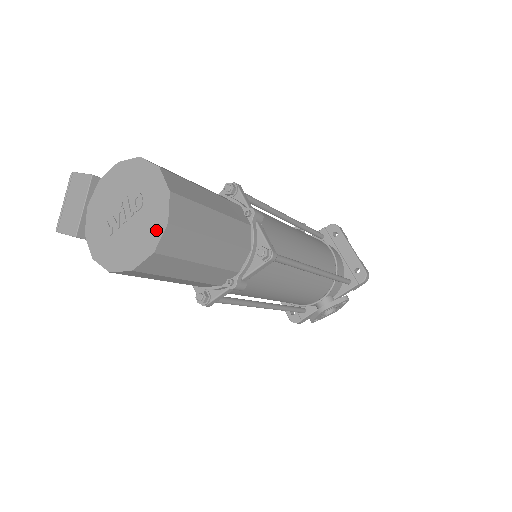
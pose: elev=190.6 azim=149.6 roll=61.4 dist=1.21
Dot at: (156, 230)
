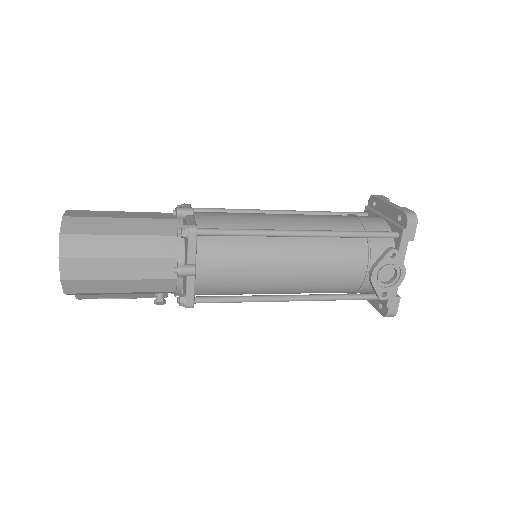
Dot at: (60, 244)
